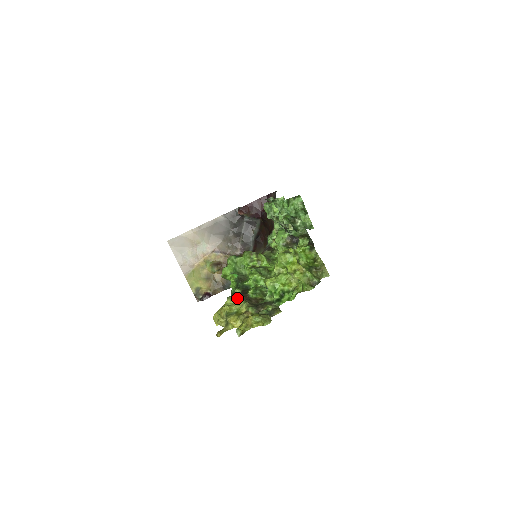
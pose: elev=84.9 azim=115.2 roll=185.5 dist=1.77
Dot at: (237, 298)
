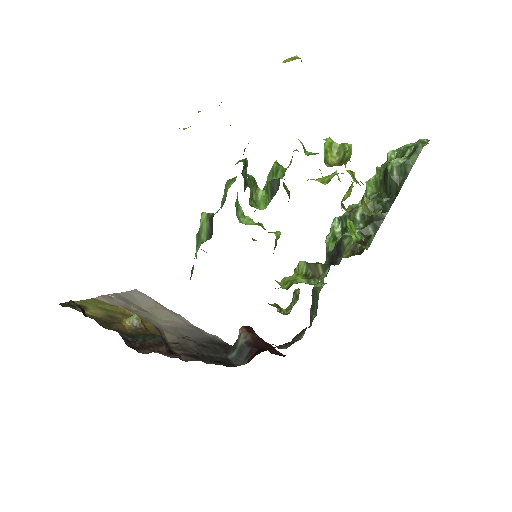
Dot at: occluded
